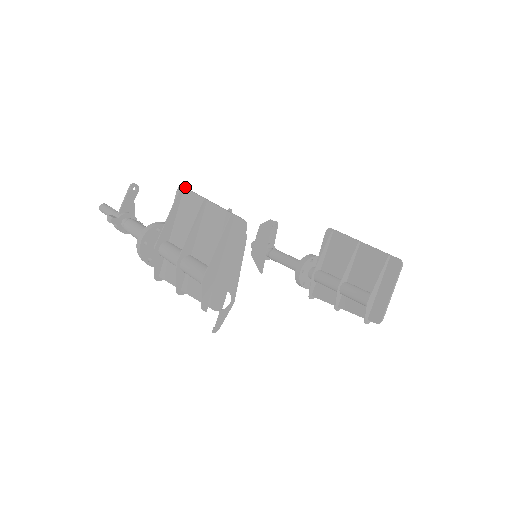
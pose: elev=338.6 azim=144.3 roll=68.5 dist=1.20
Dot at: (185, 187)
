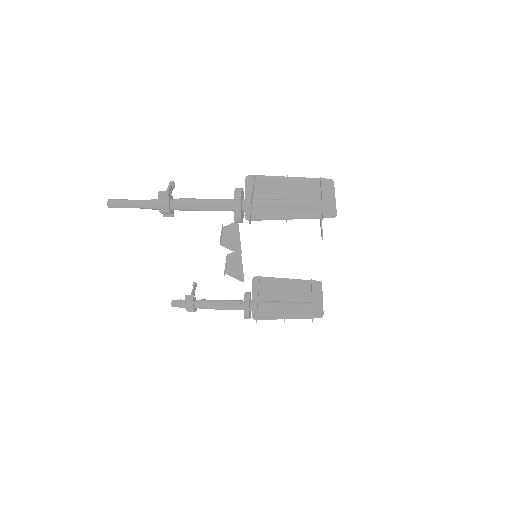
Dot at: occluded
